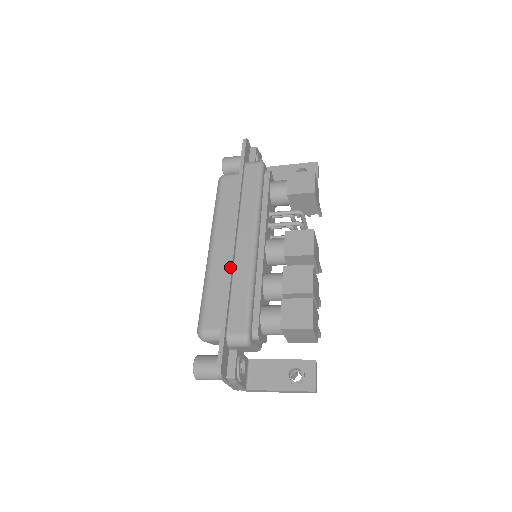
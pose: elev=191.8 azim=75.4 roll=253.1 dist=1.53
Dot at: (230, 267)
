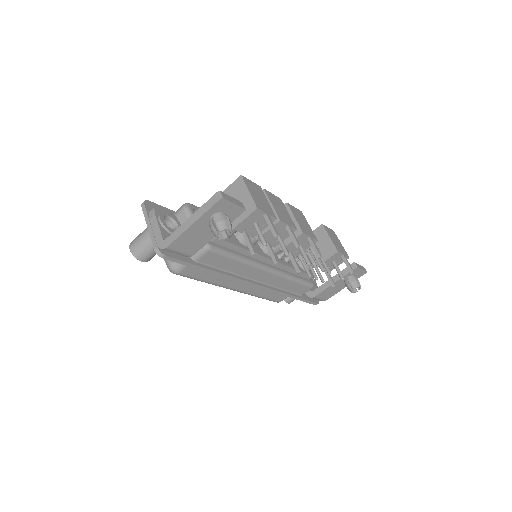
Dot at: occluded
